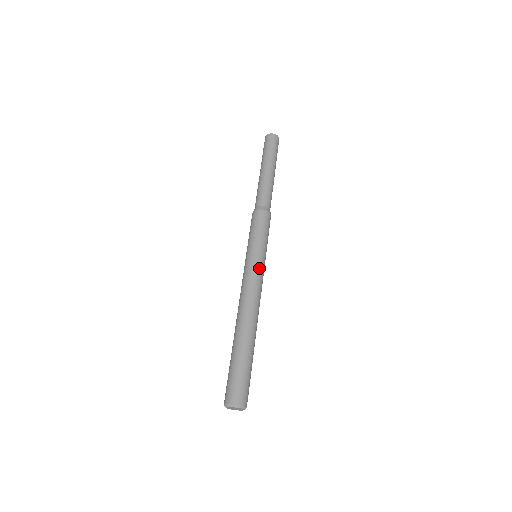
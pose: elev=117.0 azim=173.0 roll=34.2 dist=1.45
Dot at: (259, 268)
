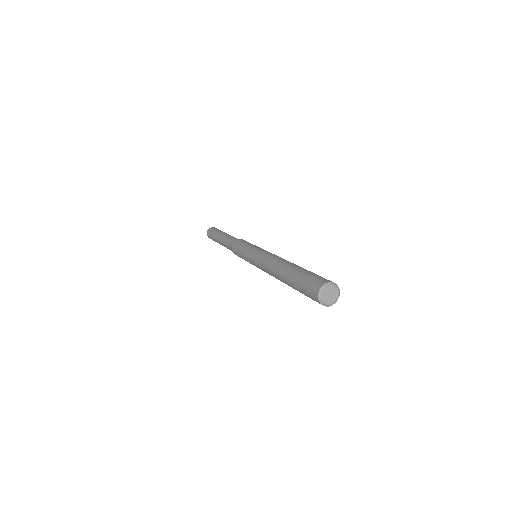
Dot at: (264, 250)
